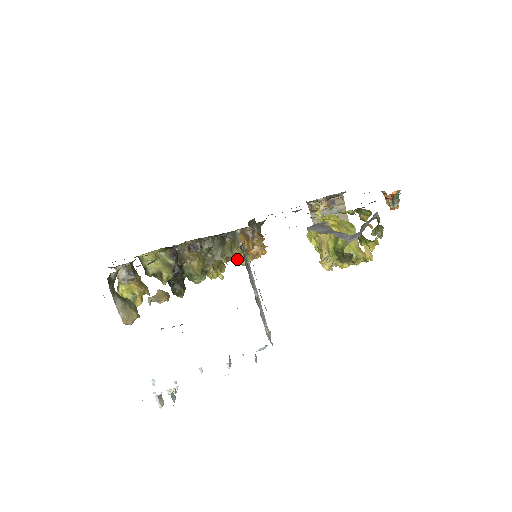
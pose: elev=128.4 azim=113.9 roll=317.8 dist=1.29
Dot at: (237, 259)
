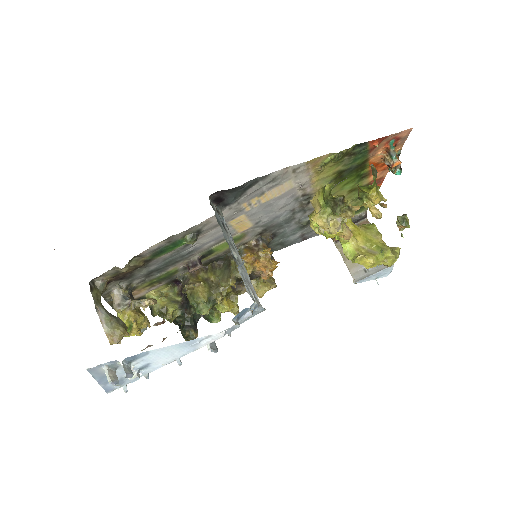
Dot at: occluded
